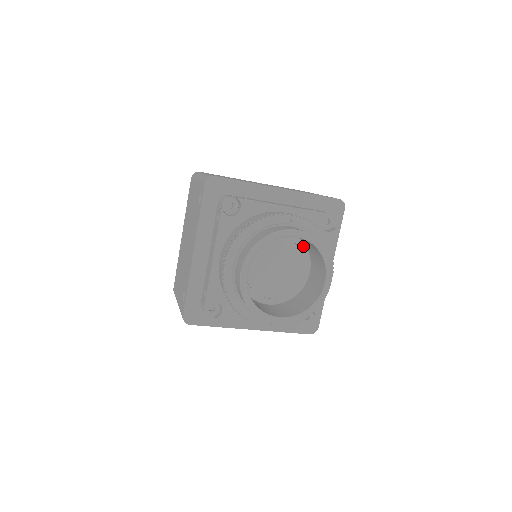
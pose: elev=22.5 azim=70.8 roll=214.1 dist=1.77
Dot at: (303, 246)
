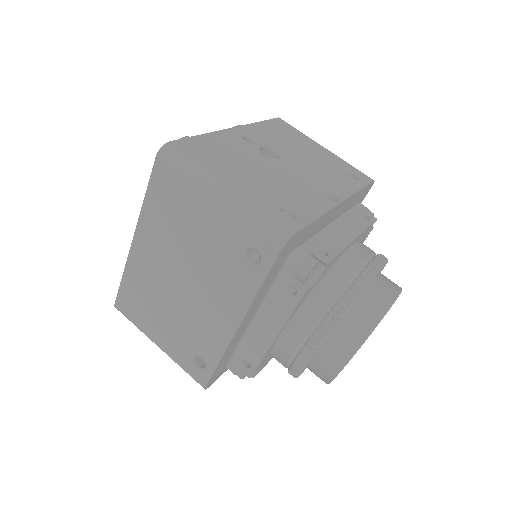
Dot at: occluded
